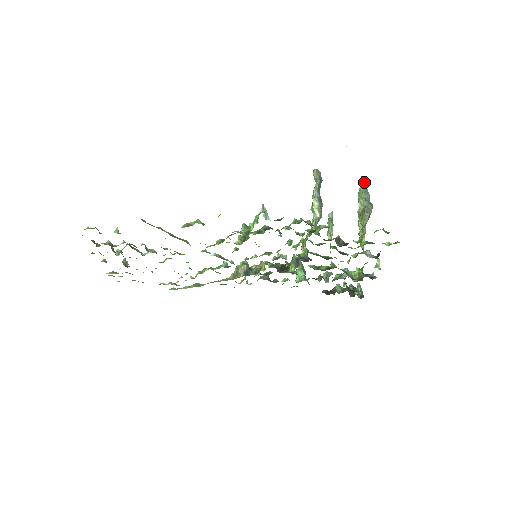
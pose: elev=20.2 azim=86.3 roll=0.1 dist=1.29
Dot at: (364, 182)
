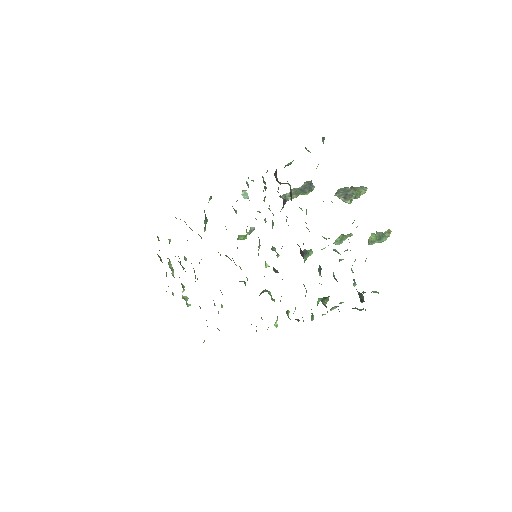
Dot at: (364, 187)
